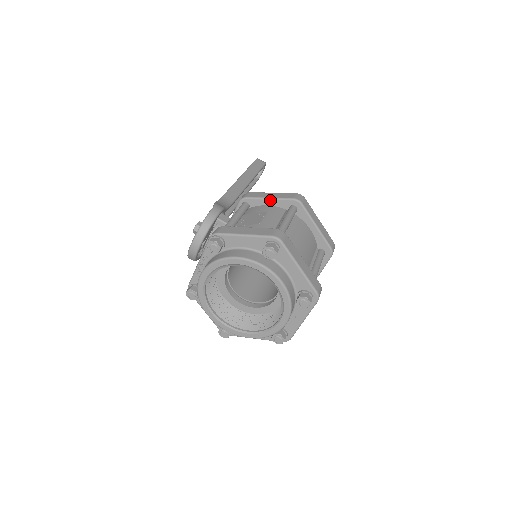
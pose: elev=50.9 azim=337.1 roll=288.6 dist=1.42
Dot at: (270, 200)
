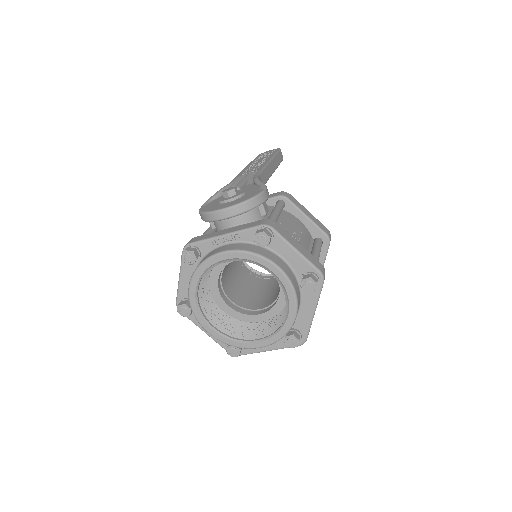
Dot at: (307, 219)
